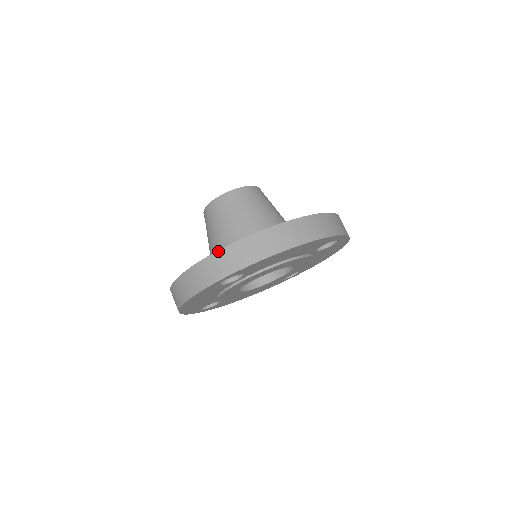
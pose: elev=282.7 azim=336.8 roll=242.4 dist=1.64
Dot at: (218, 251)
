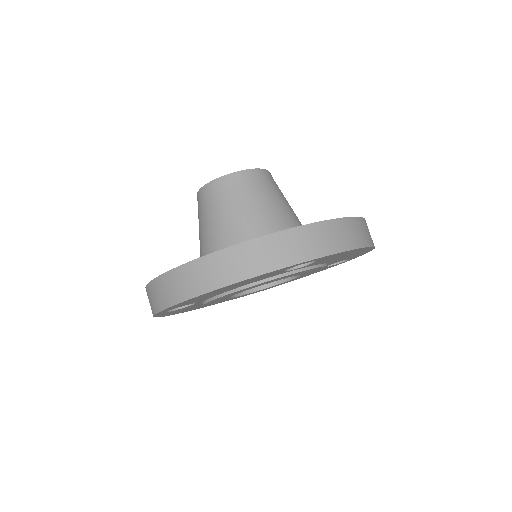
Dot at: (315, 223)
